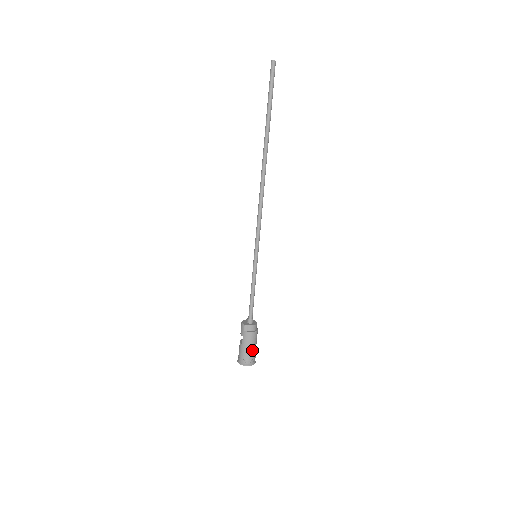
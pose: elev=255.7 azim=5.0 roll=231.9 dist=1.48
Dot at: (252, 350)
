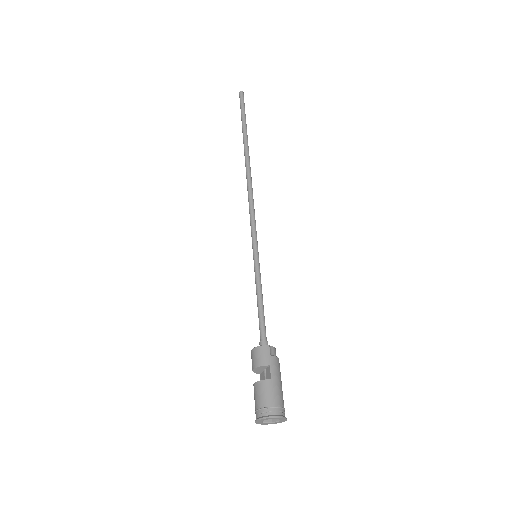
Dot at: (282, 391)
